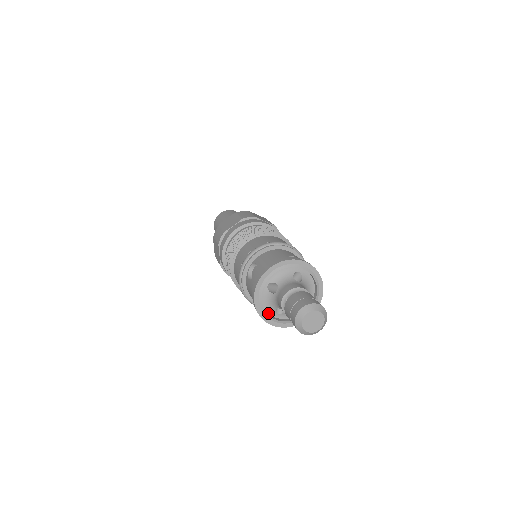
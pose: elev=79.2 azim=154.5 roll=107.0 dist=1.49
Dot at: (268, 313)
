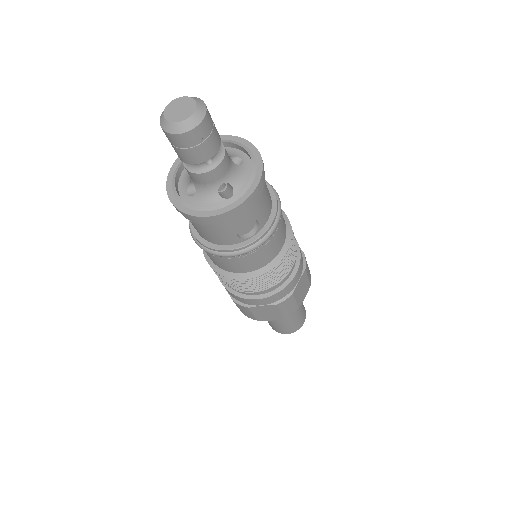
Dot at: (179, 190)
